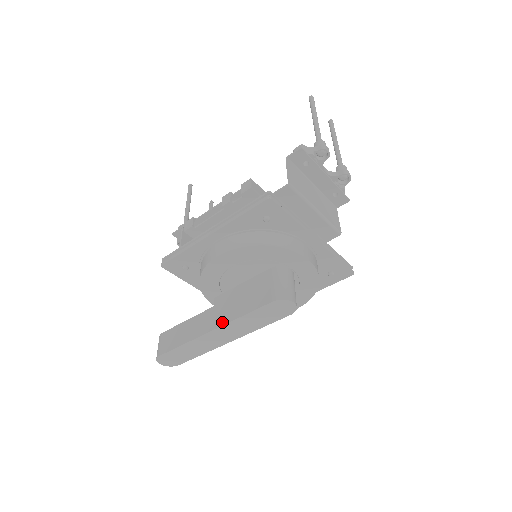
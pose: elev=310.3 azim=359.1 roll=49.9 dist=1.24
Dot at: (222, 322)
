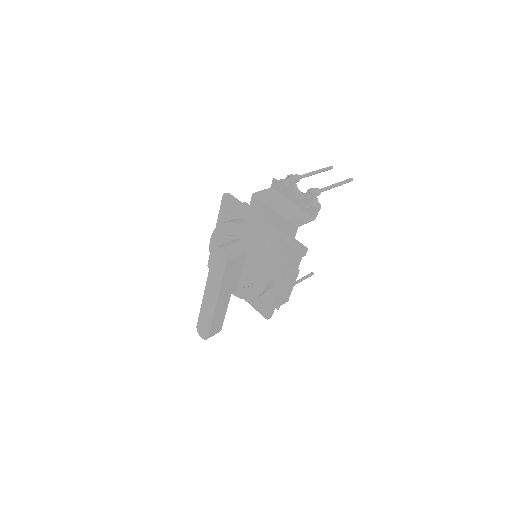
Dot at: occluded
